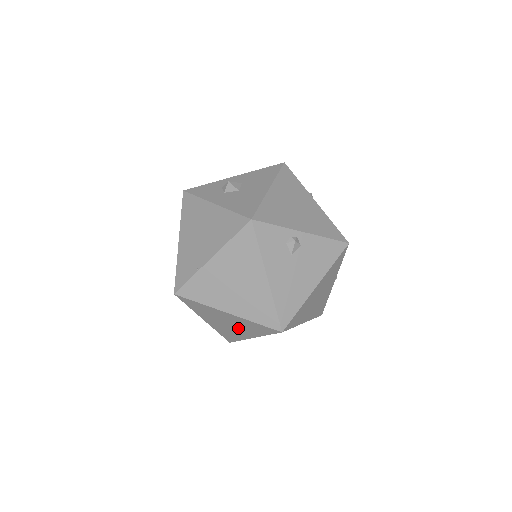
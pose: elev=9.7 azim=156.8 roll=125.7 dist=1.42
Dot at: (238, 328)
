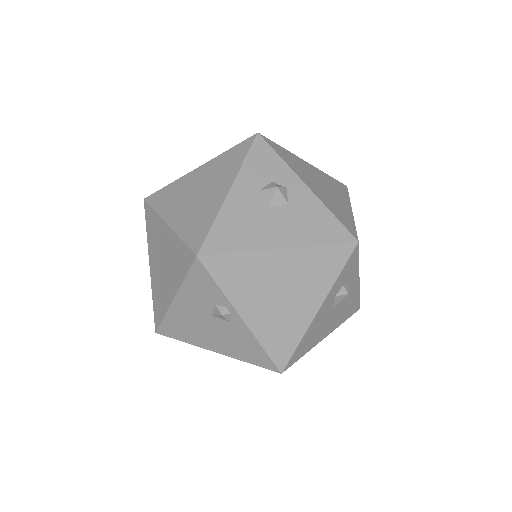
Dot at: occluded
